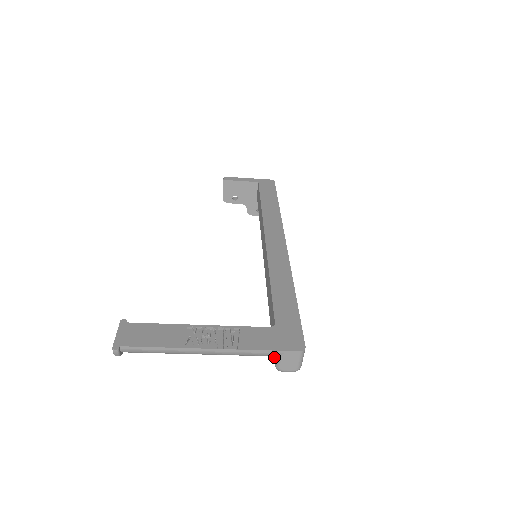
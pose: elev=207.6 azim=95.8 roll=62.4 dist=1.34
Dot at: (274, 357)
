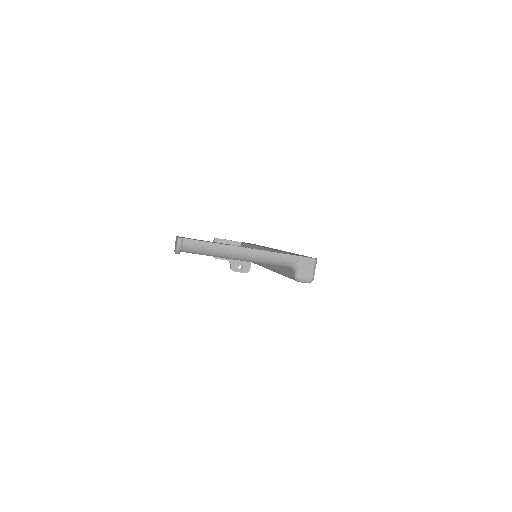
Dot at: (294, 266)
